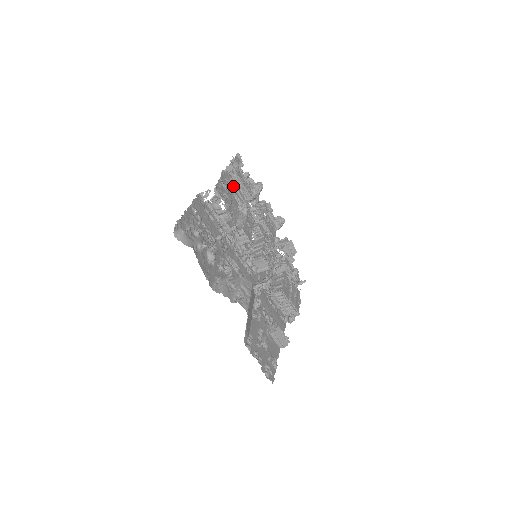
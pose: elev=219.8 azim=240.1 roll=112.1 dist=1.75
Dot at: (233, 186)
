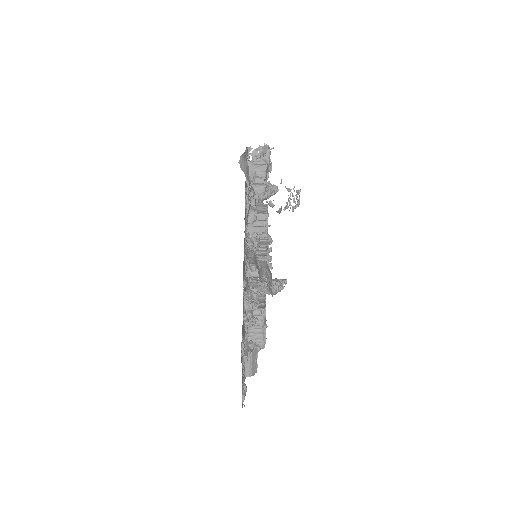
Dot at: occluded
